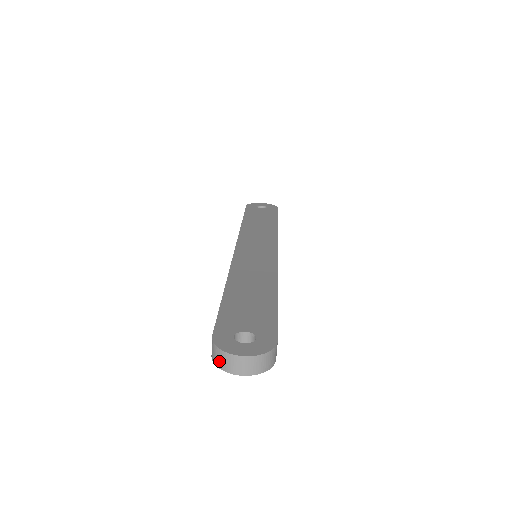
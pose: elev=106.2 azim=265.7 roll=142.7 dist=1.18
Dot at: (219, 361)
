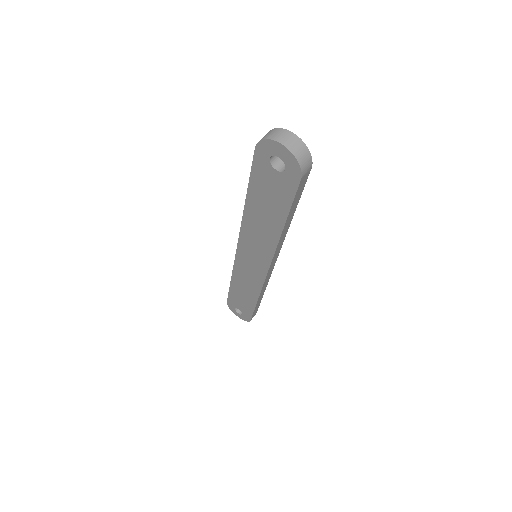
Dot at: (269, 135)
